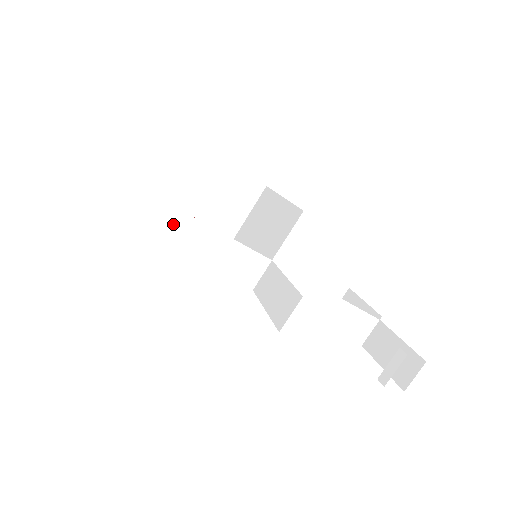
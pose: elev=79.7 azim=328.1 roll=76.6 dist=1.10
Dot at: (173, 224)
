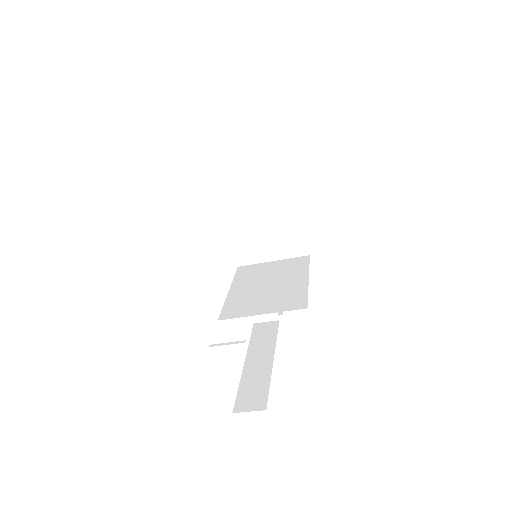
Dot at: (241, 306)
